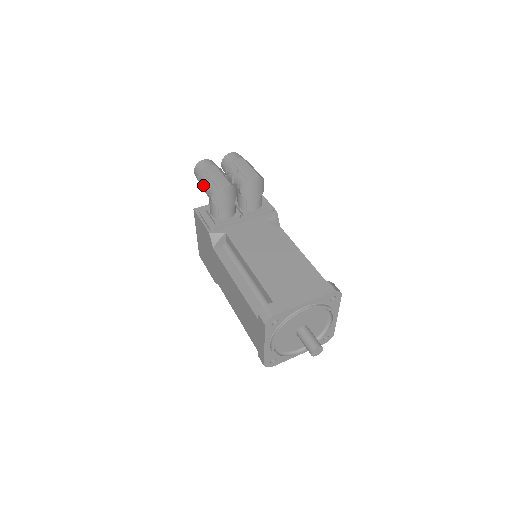
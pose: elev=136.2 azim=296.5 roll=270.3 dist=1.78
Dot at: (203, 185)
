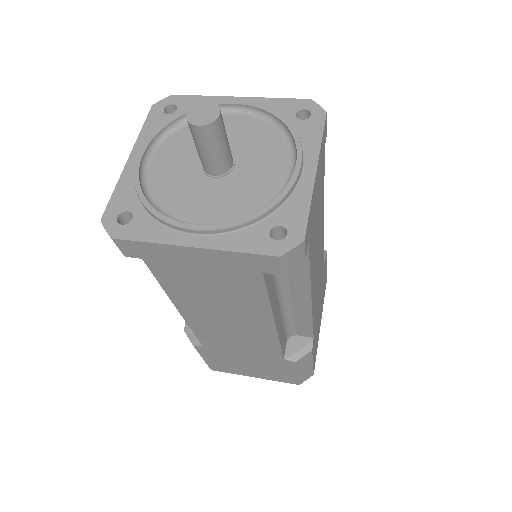
Dot at: occluded
